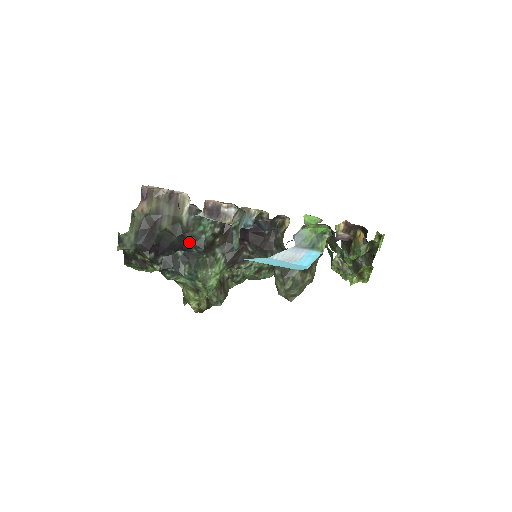
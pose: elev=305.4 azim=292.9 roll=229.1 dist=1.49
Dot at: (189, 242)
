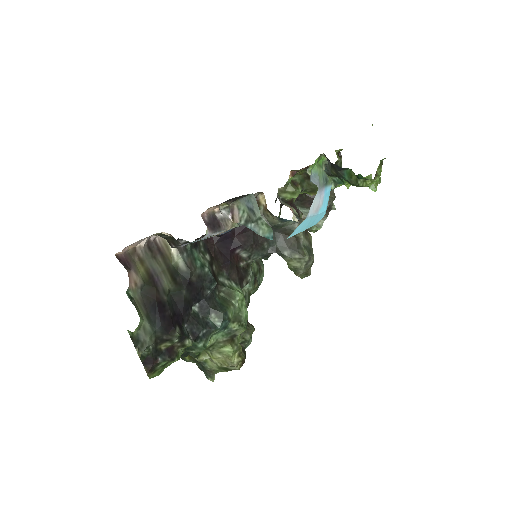
Dot at: (199, 286)
